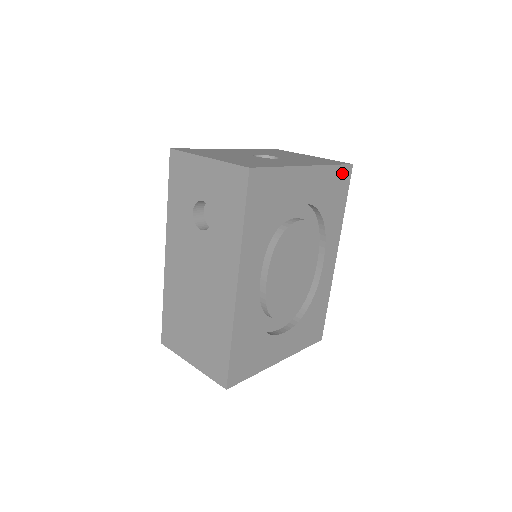
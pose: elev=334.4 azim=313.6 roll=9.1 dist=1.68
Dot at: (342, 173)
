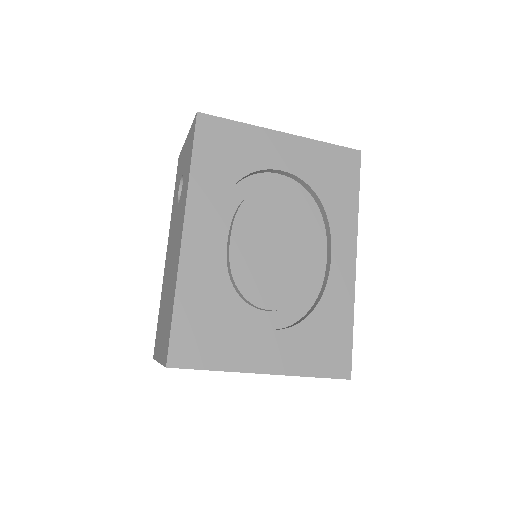
Dot at: (344, 156)
